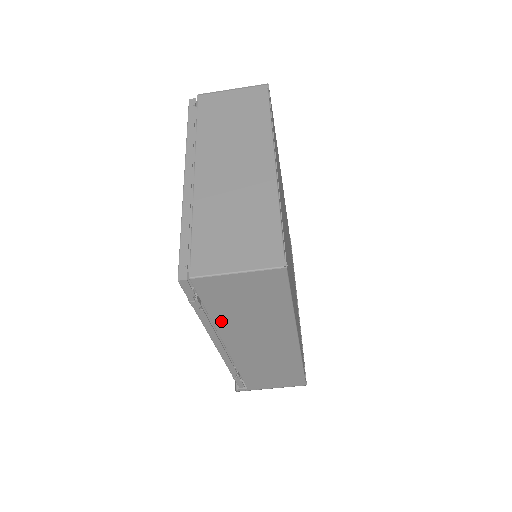
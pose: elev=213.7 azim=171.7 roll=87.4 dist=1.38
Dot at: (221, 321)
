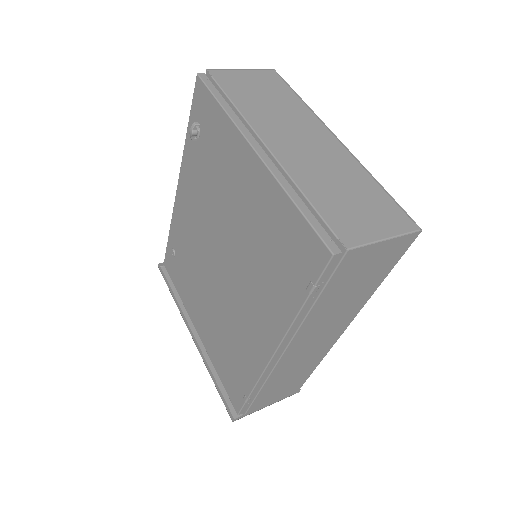
Dot at: (315, 312)
